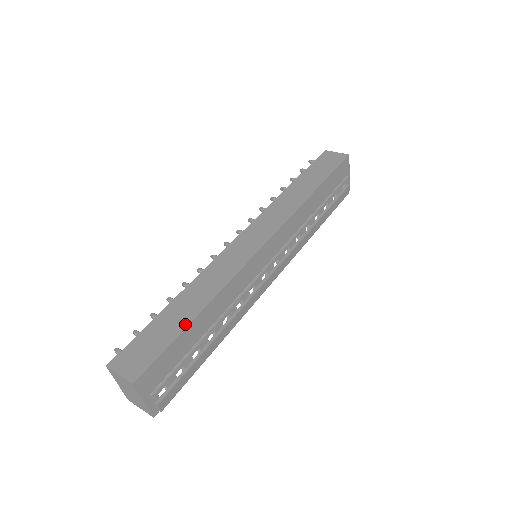
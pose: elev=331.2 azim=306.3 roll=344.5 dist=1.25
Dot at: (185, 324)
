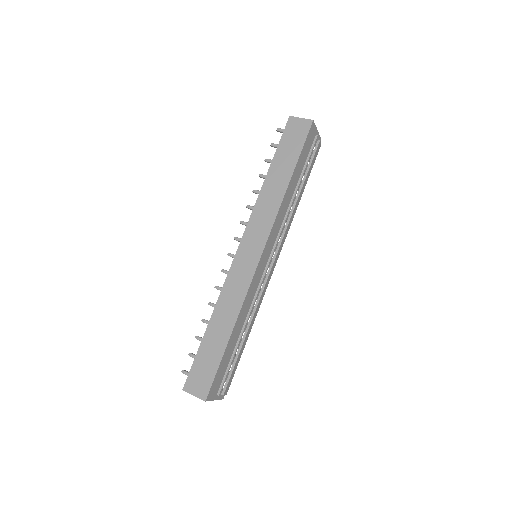
Dot at: (223, 348)
